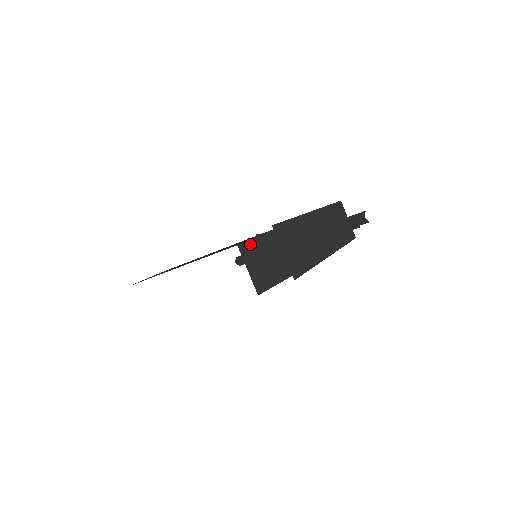
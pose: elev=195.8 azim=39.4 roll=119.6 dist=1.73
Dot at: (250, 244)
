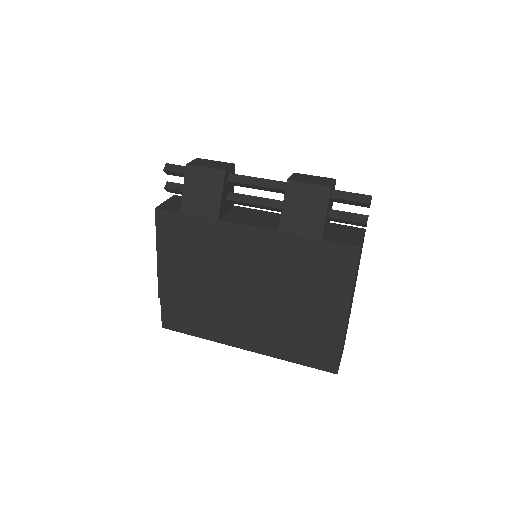
Dot at: (339, 363)
